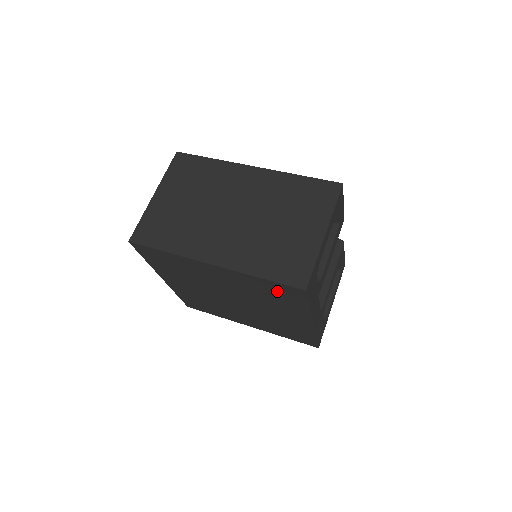
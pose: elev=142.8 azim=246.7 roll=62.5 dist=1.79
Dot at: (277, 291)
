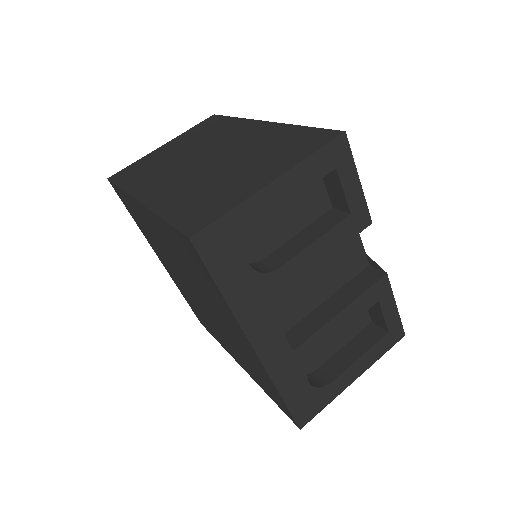
Dot at: (187, 252)
